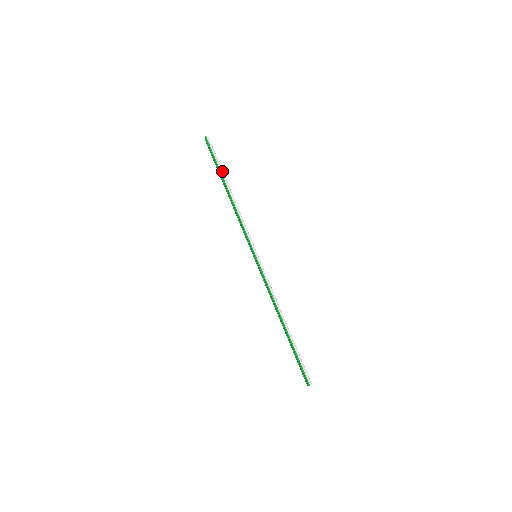
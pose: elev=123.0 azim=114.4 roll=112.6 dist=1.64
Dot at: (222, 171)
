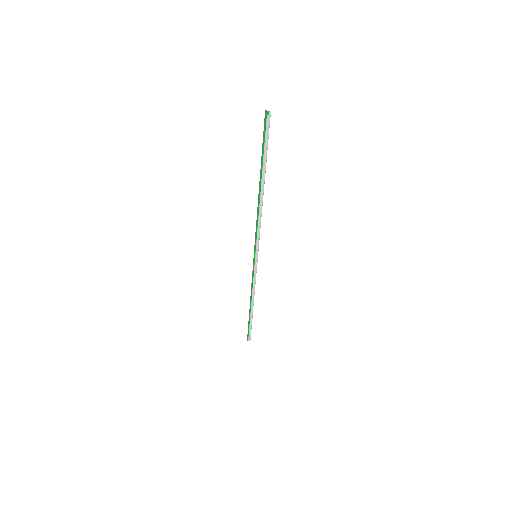
Dot at: (265, 168)
